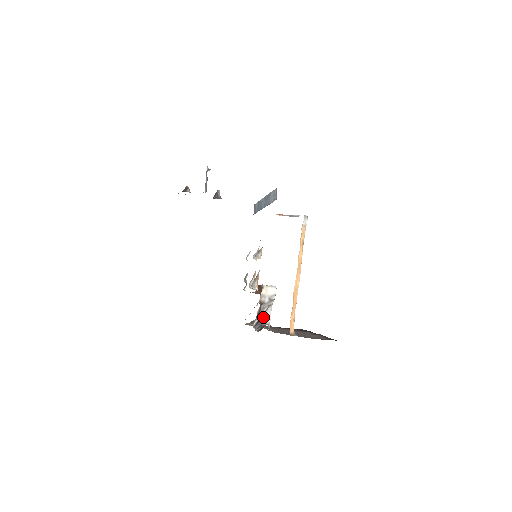
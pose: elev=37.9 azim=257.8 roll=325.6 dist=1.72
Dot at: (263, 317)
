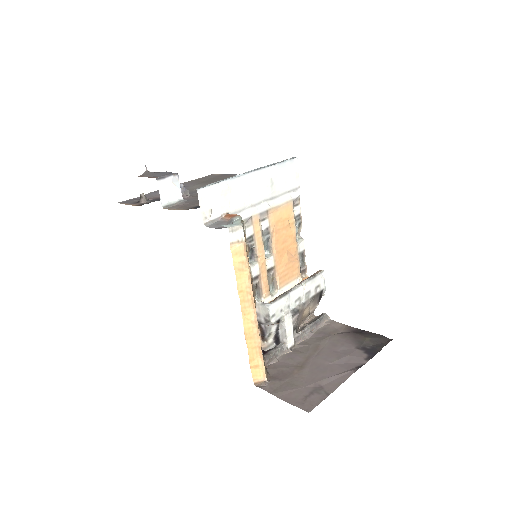
Dot at: (278, 334)
